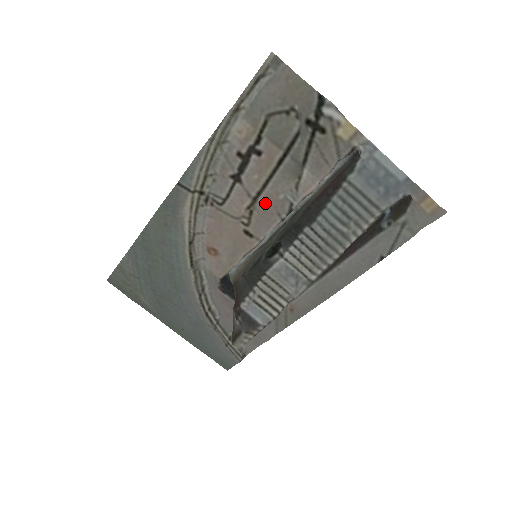
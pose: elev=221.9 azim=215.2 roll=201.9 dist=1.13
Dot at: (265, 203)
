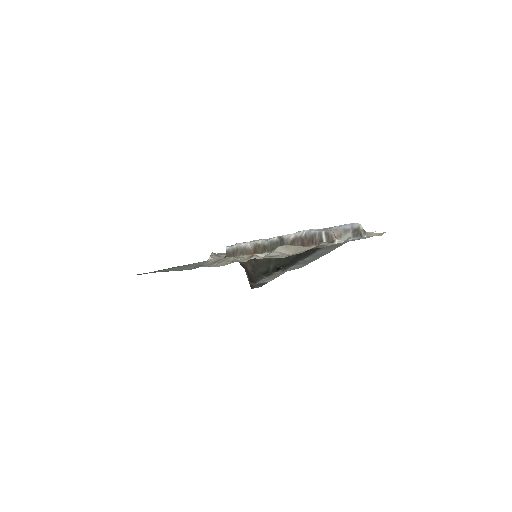
Dot at: occluded
